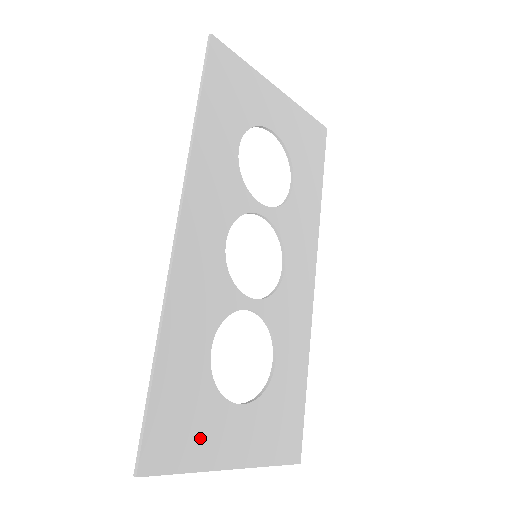
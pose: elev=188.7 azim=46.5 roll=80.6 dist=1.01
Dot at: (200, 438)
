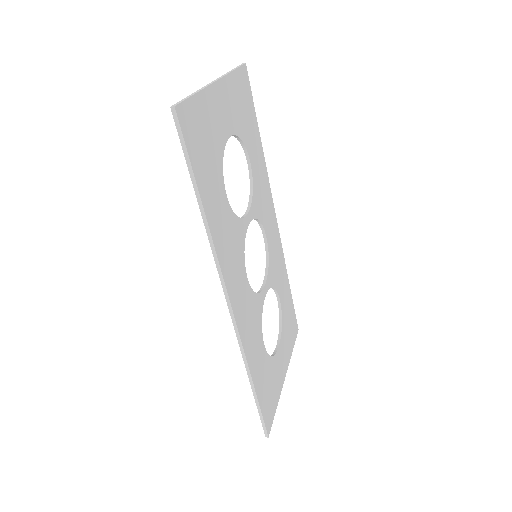
Dot at: (275, 387)
